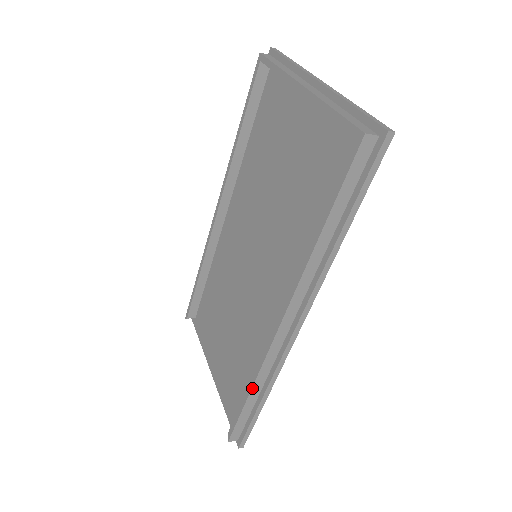
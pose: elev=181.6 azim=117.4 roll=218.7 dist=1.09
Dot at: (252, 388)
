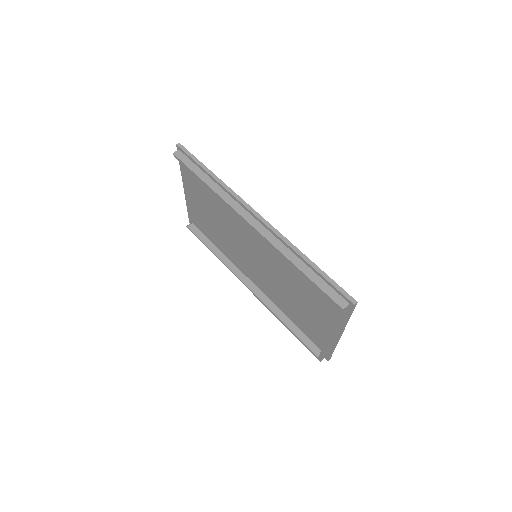
Dot at: occluded
